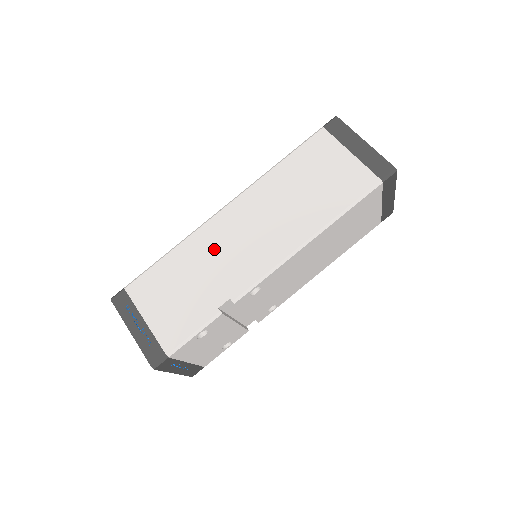
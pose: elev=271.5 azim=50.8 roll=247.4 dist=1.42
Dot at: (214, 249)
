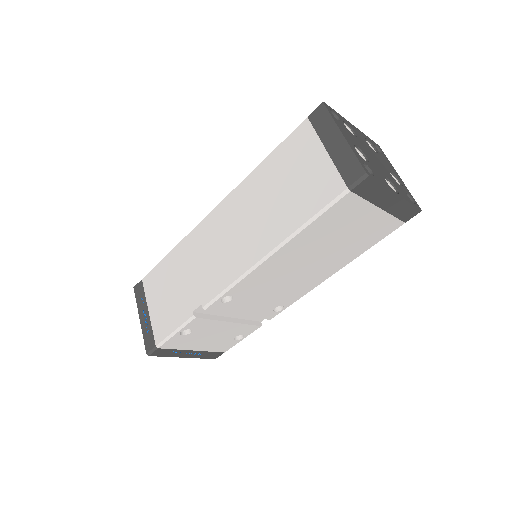
Dot at: (199, 252)
